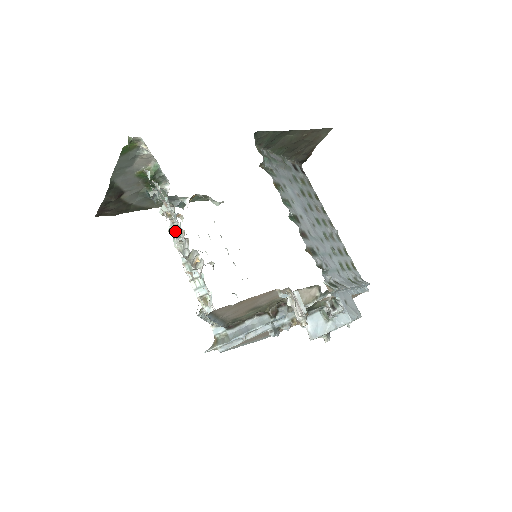
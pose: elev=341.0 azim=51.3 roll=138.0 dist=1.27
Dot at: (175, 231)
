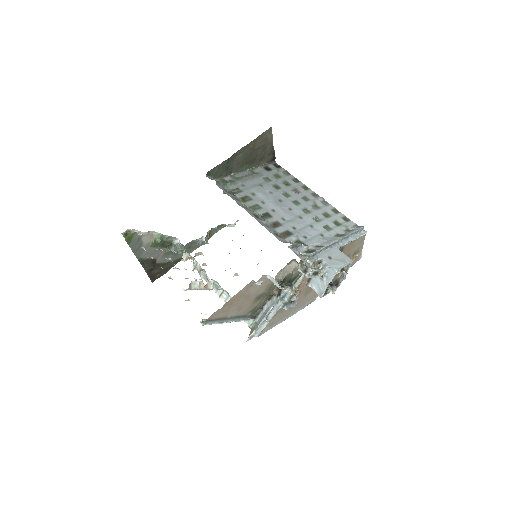
Dot at: occluded
